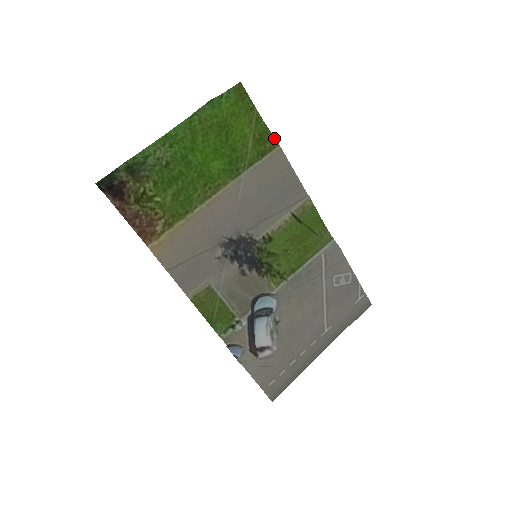
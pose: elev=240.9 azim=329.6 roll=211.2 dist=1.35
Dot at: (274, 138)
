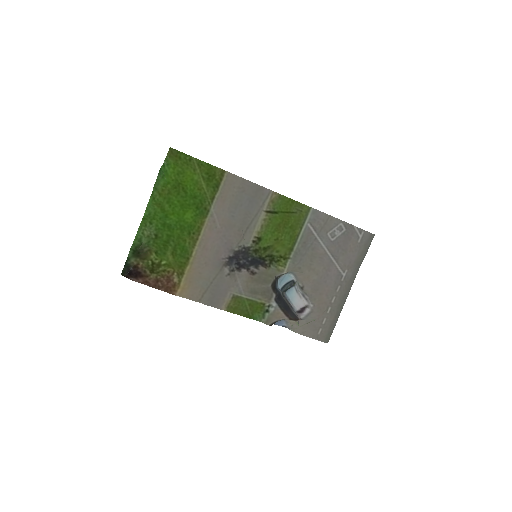
Dot at: (219, 169)
